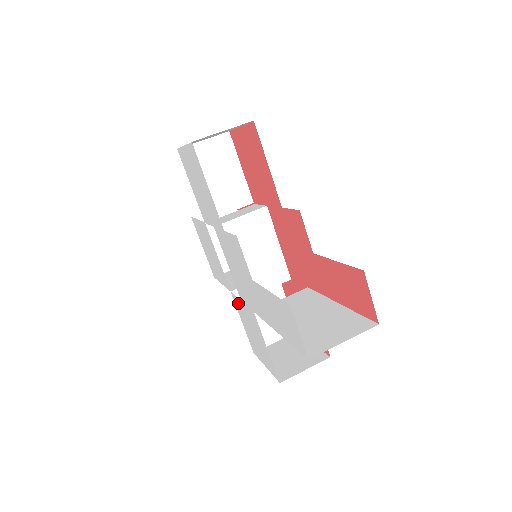
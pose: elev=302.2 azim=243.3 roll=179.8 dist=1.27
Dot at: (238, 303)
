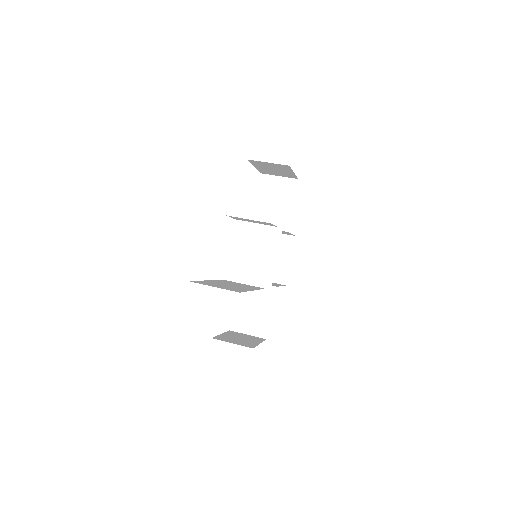
Dot at: occluded
